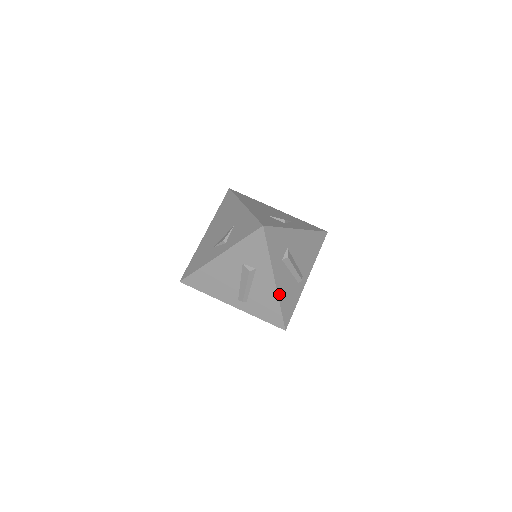
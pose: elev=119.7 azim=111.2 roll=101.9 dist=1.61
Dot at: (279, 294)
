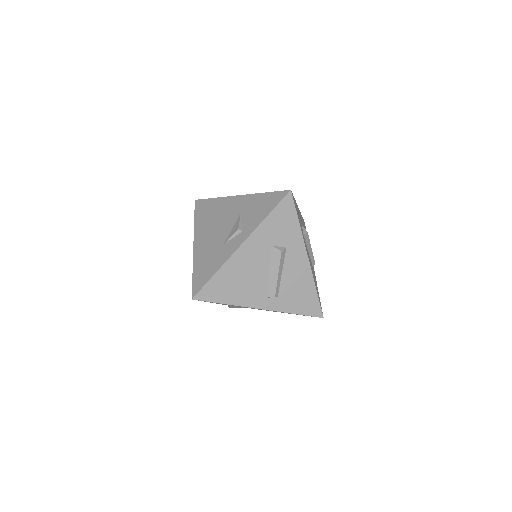
Dot at: (312, 273)
